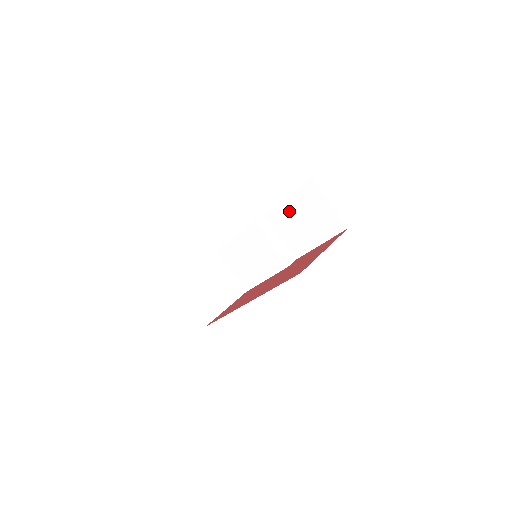
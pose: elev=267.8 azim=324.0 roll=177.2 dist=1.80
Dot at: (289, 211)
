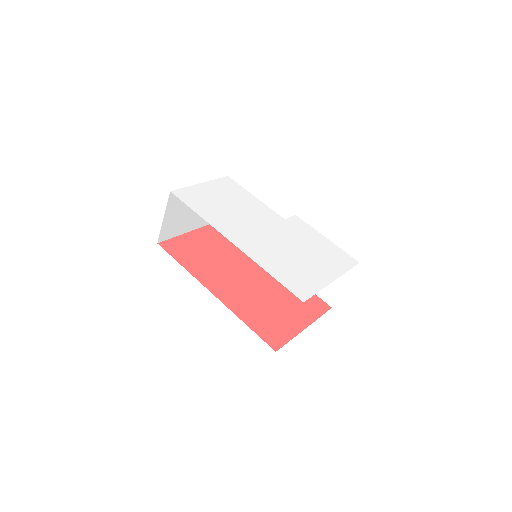
Dot at: occluded
